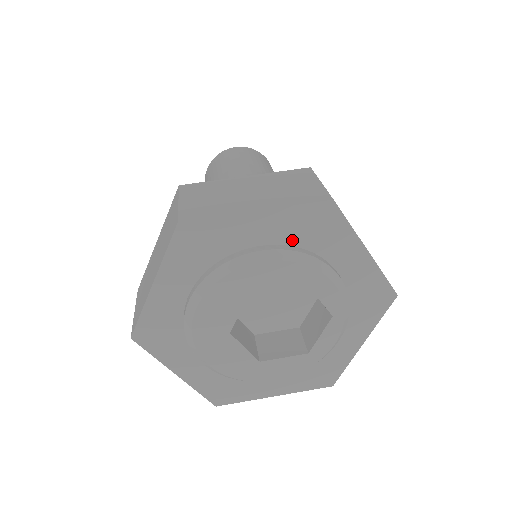
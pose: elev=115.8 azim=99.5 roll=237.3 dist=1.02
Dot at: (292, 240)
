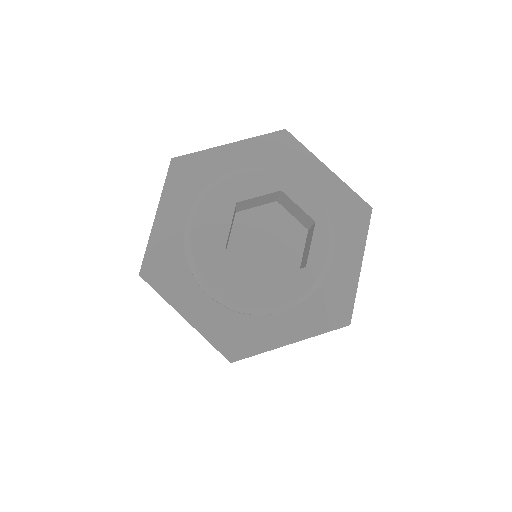
Dot at: (263, 165)
